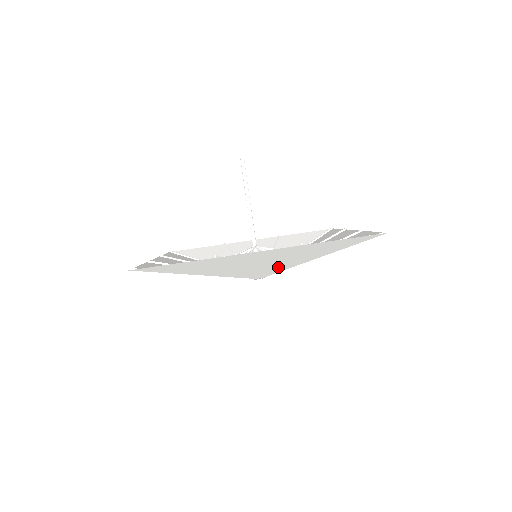
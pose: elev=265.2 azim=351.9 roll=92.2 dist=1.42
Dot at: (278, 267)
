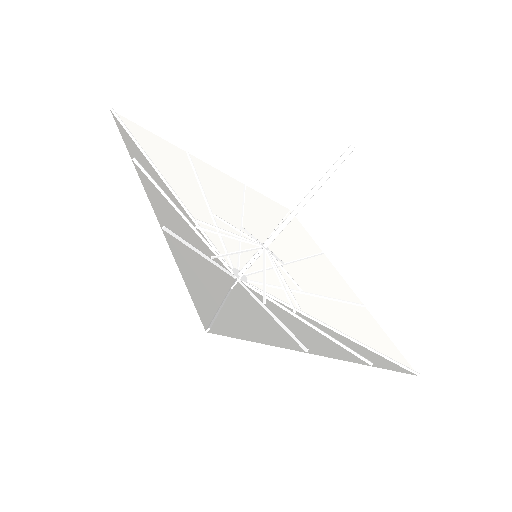
Dot at: (287, 310)
